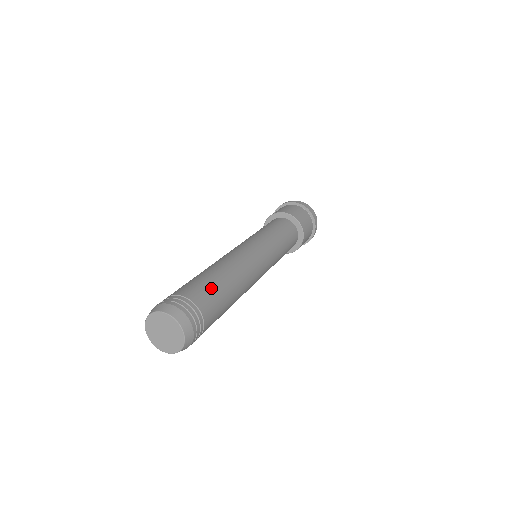
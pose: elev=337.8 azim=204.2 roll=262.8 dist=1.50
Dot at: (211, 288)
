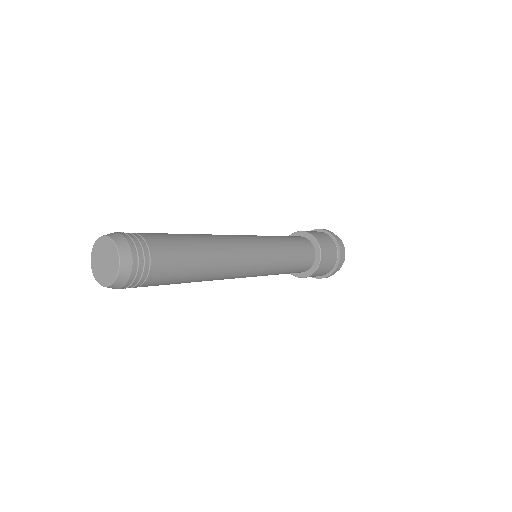
Dot at: (173, 238)
